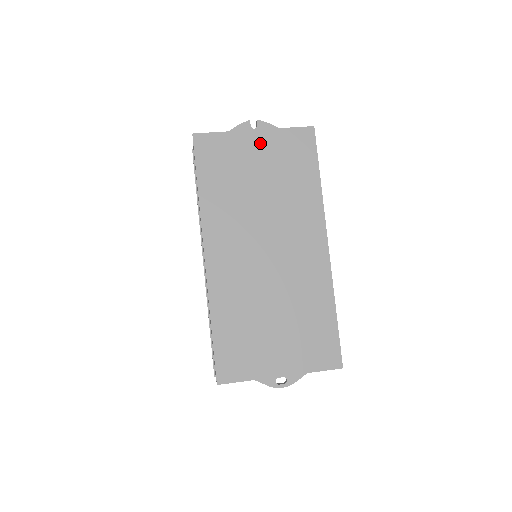
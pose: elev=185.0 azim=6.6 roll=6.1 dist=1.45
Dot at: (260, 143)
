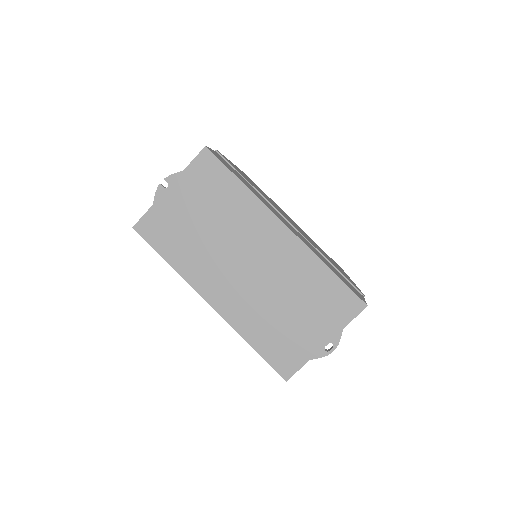
Dot at: (179, 194)
